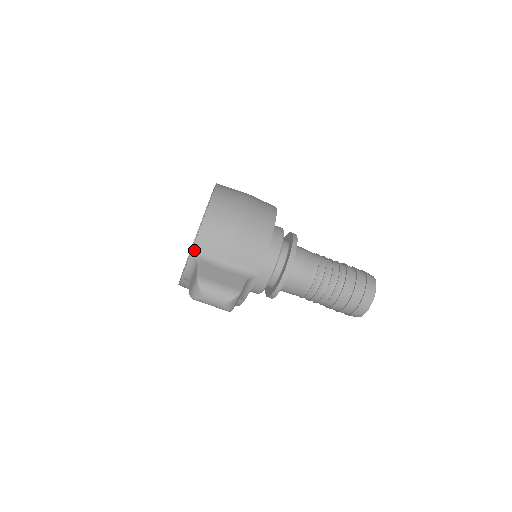
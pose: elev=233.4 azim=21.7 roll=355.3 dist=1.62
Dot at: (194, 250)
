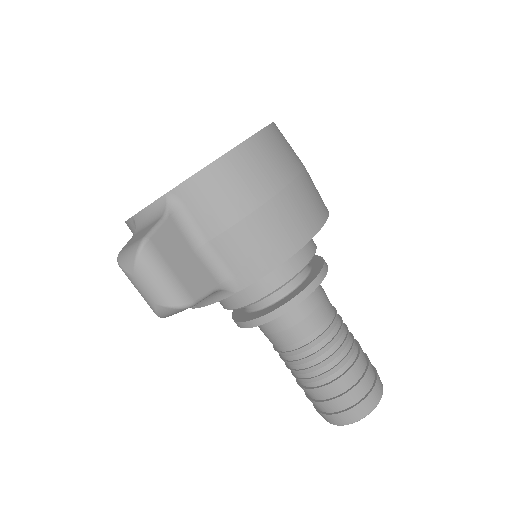
Dot at: (172, 193)
